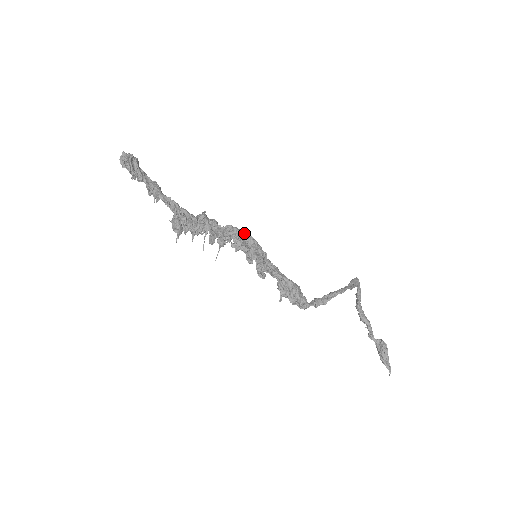
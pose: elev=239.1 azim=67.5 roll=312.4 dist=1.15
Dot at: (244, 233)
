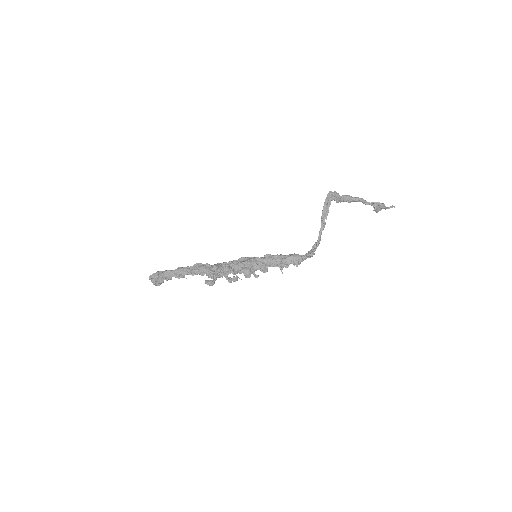
Dot at: (240, 270)
